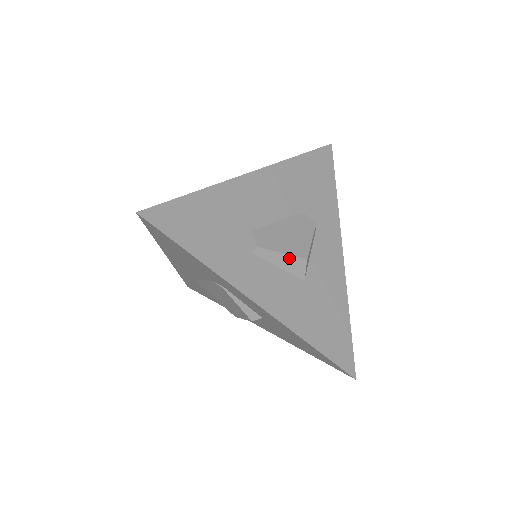
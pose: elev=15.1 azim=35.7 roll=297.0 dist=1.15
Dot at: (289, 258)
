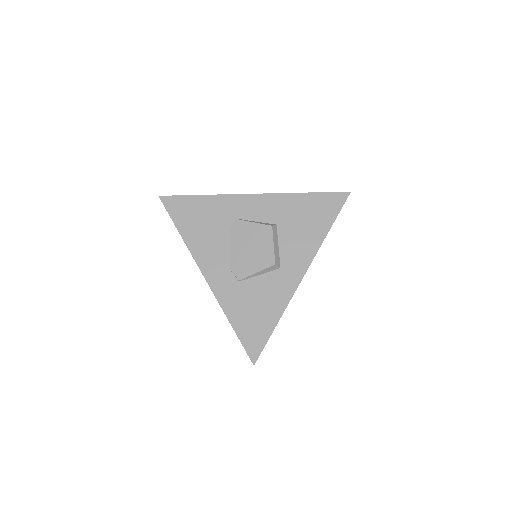
Dot at: occluded
